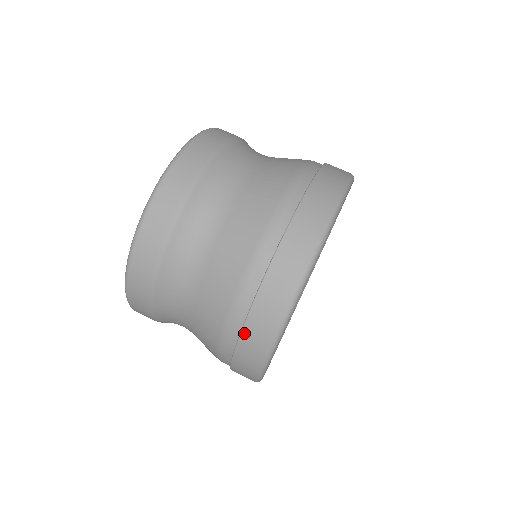
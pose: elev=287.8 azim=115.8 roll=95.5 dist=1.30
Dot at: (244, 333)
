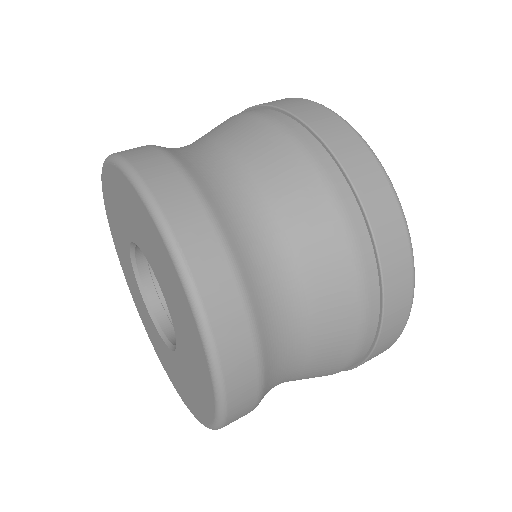
Dot at: (307, 121)
